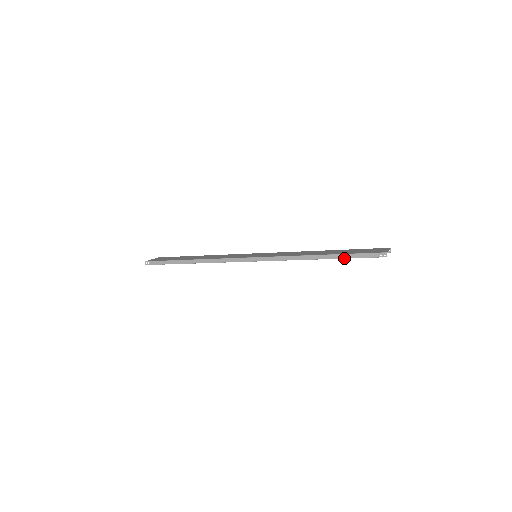
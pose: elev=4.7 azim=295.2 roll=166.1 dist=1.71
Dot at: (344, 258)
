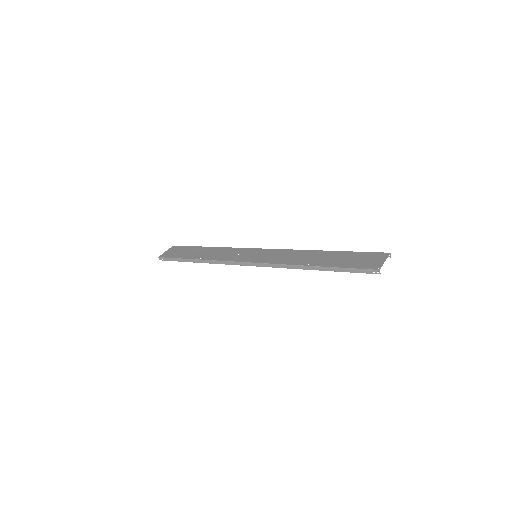
Dot at: (337, 271)
